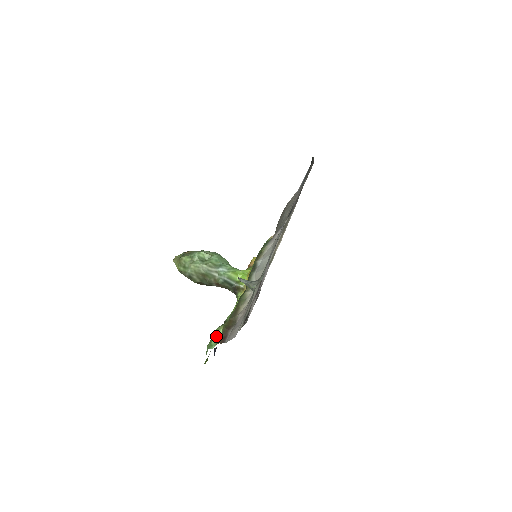
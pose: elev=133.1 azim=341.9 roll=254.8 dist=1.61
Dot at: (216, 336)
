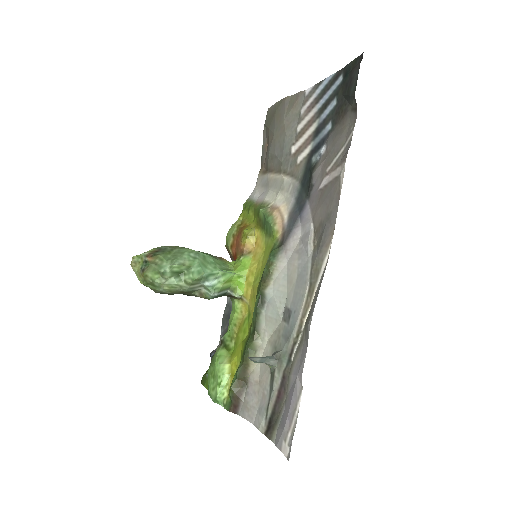
Dot at: (220, 388)
